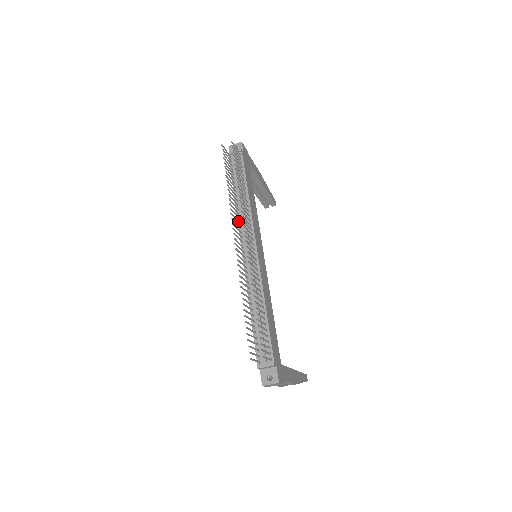
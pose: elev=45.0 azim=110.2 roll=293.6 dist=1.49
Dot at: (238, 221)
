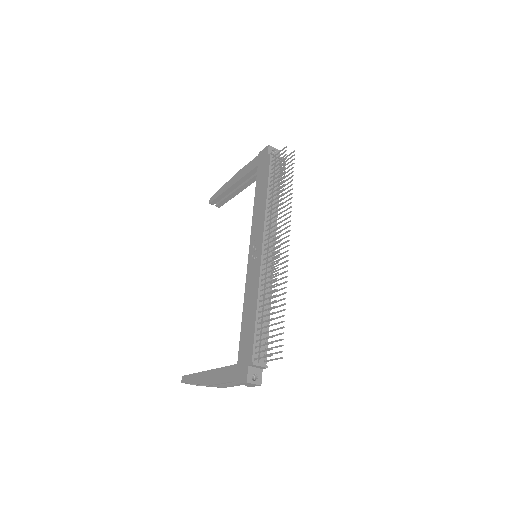
Dot at: (271, 219)
